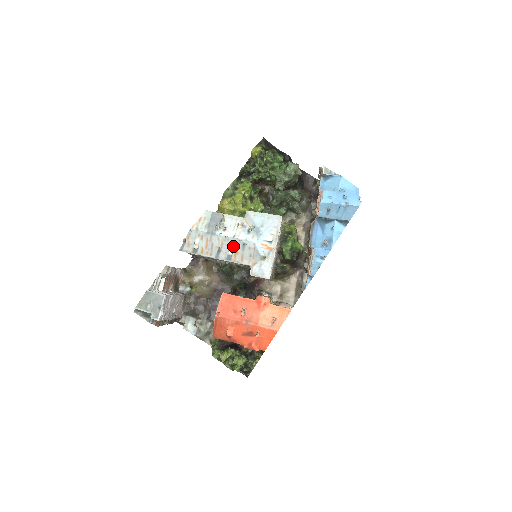
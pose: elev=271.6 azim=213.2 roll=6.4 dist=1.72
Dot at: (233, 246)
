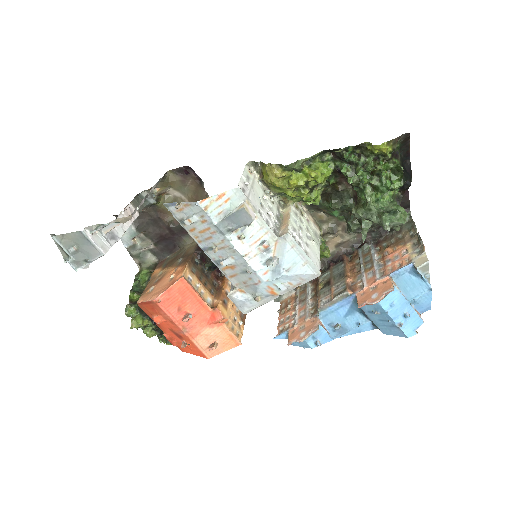
Dot at: (234, 261)
